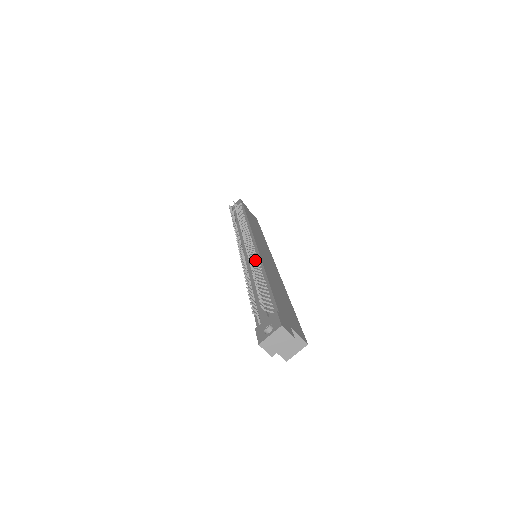
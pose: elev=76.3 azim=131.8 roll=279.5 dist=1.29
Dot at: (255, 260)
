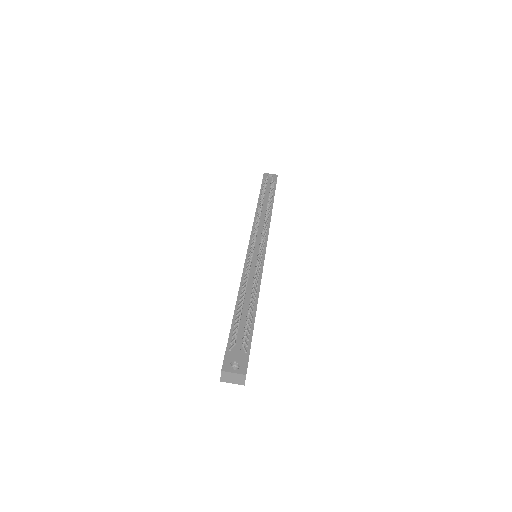
Dot at: (257, 272)
